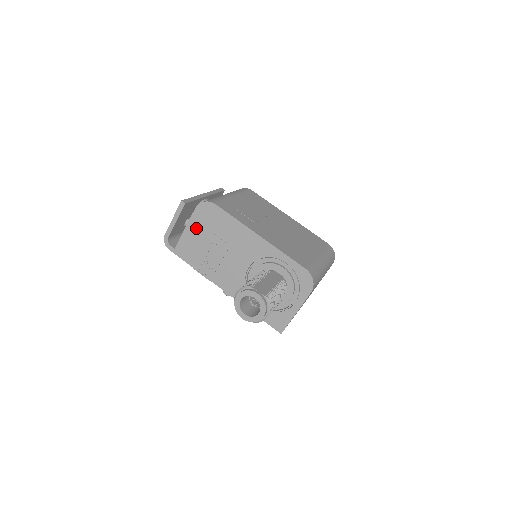
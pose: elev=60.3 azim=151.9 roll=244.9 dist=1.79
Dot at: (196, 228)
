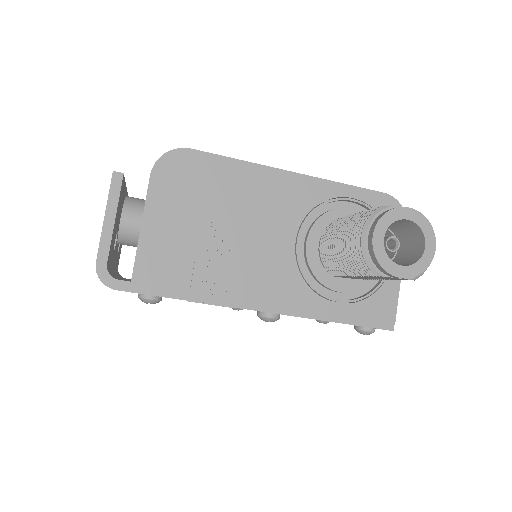
Dot at: (166, 213)
